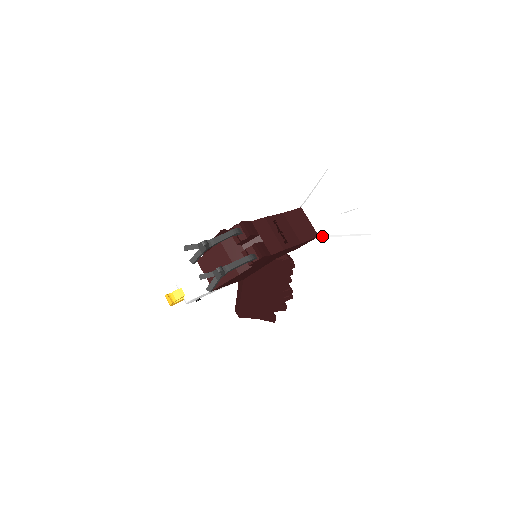
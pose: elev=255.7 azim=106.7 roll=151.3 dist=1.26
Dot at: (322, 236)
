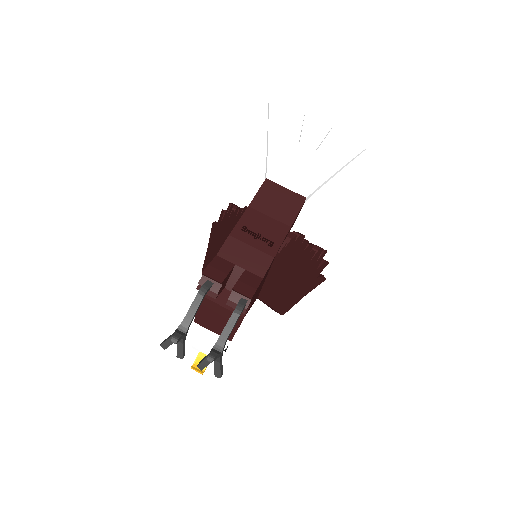
Dot at: (310, 194)
